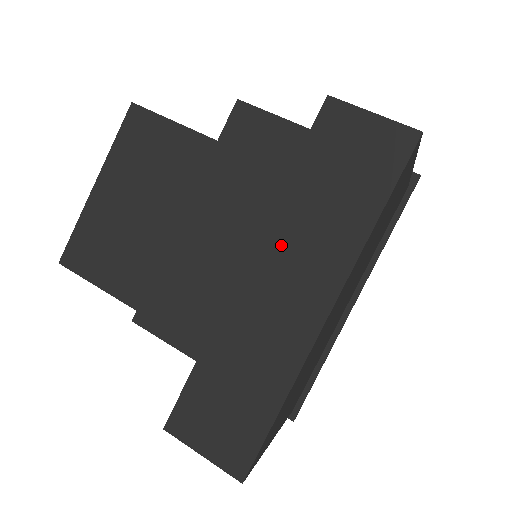
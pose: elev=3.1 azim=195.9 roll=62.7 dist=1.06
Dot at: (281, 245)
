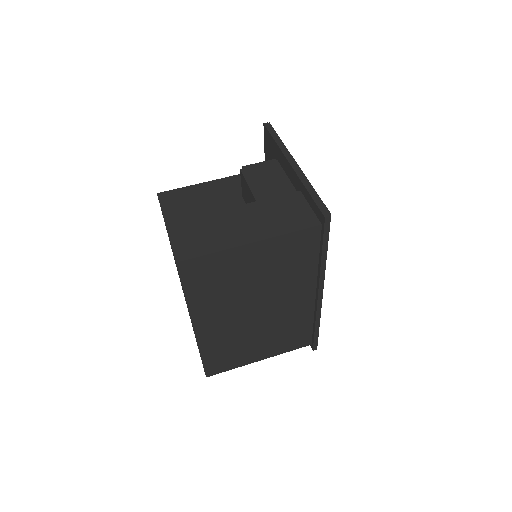
Dot at: occluded
